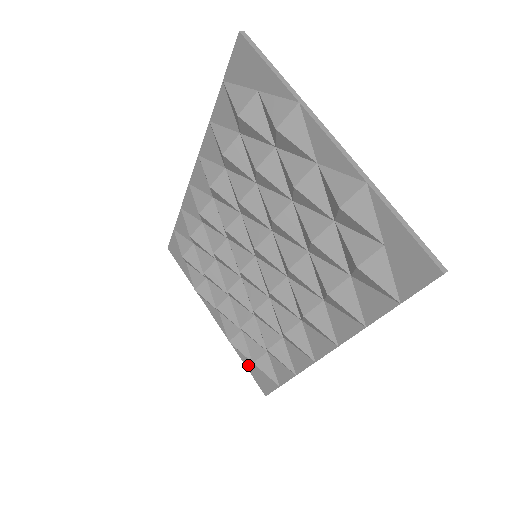
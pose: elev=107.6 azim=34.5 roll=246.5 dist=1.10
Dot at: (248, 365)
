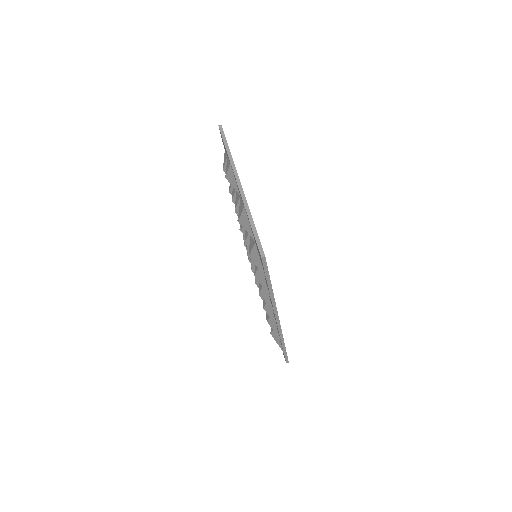
Dot at: occluded
